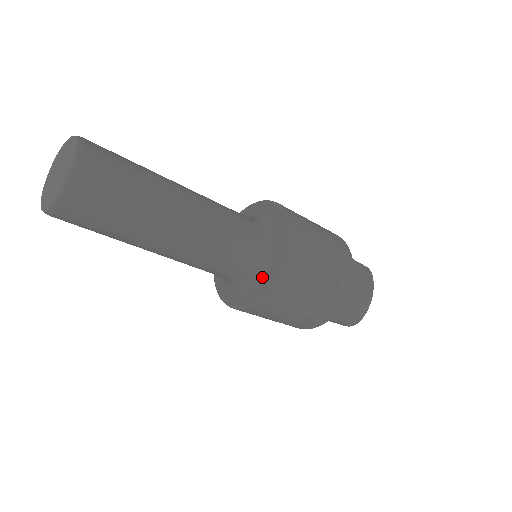
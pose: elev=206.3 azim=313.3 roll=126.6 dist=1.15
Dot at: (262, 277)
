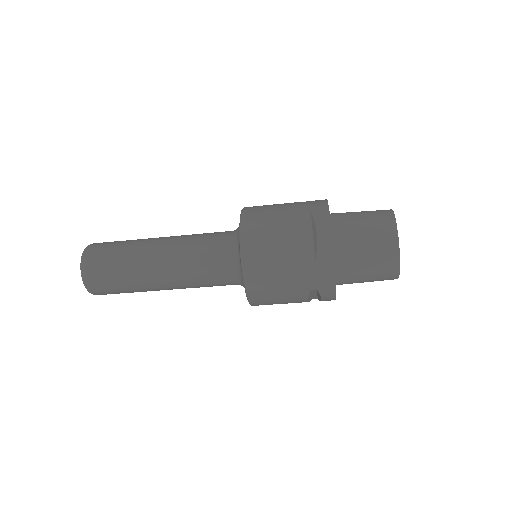
Dot at: (242, 277)
